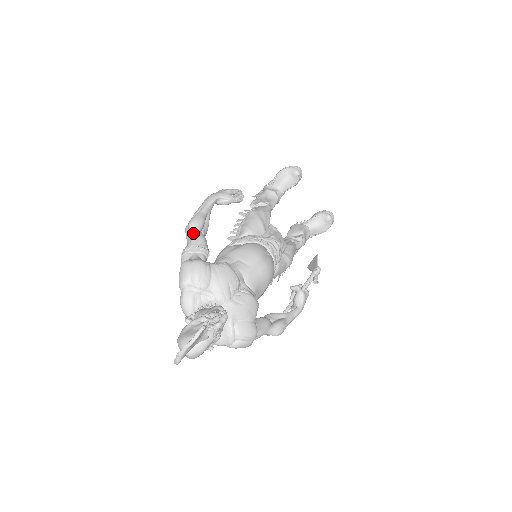
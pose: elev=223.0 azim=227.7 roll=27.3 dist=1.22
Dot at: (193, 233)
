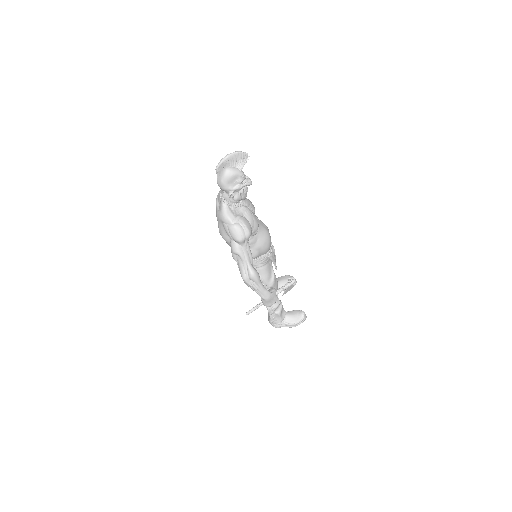
Dot at: occluded
